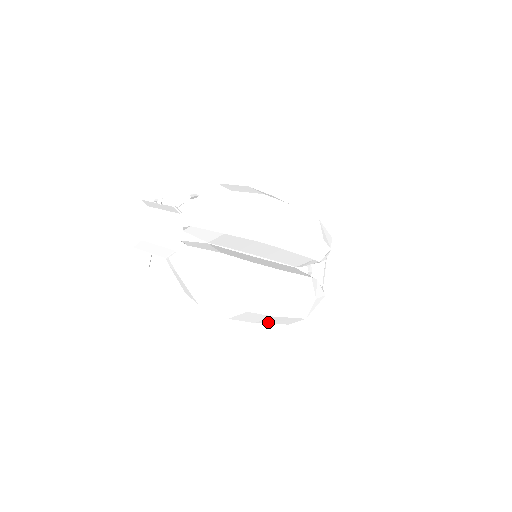
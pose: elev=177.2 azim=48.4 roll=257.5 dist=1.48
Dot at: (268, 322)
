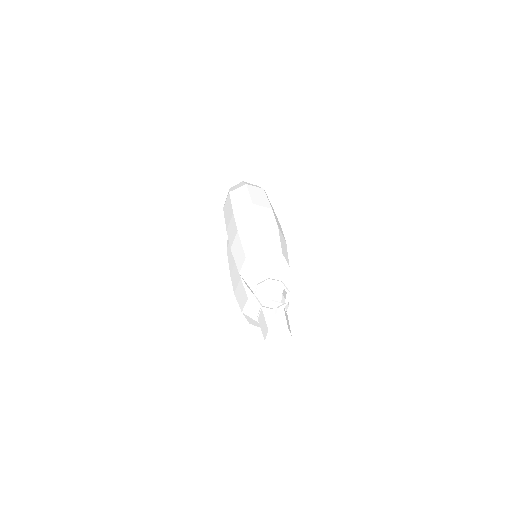
Dot at: occluded
